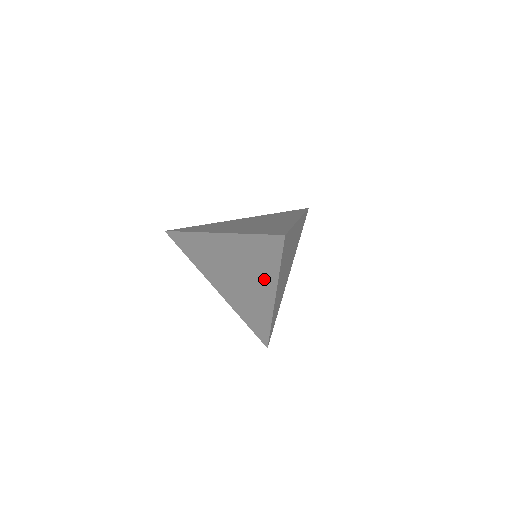
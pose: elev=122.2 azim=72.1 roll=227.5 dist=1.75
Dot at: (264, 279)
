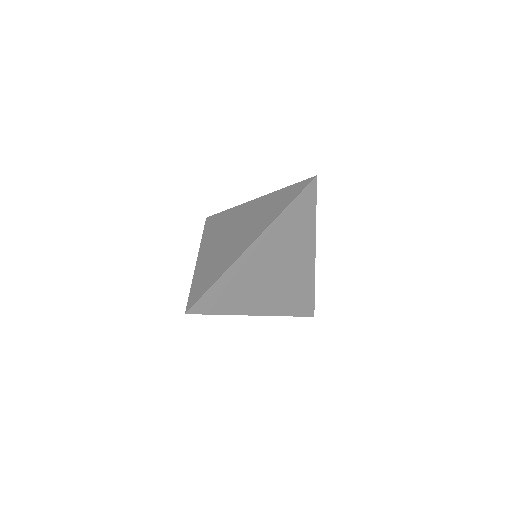
Dot at: (261, 225)
